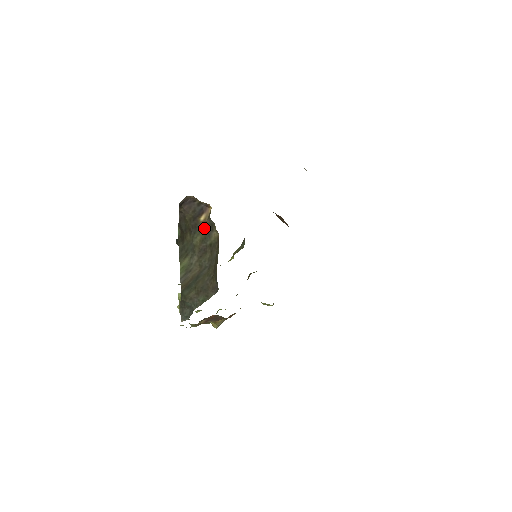
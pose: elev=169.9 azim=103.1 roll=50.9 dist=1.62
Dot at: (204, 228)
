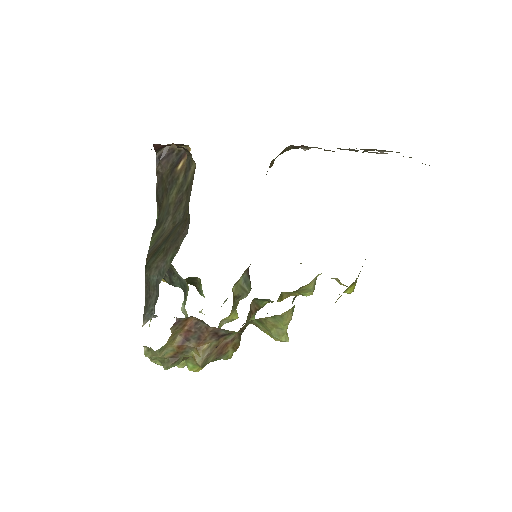
Dot at: (181, 175)
